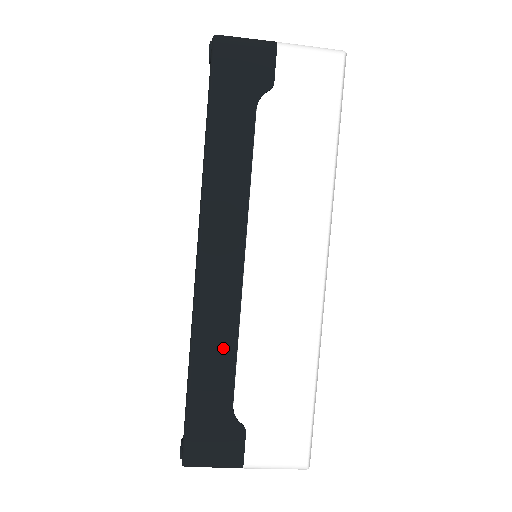
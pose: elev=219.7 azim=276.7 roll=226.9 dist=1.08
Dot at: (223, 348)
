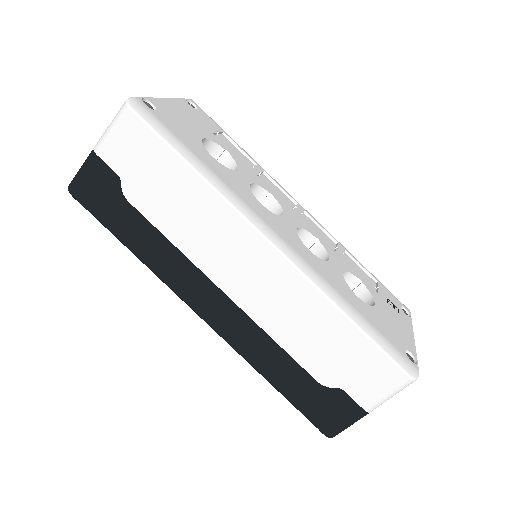
Dot at: (272, 354)
